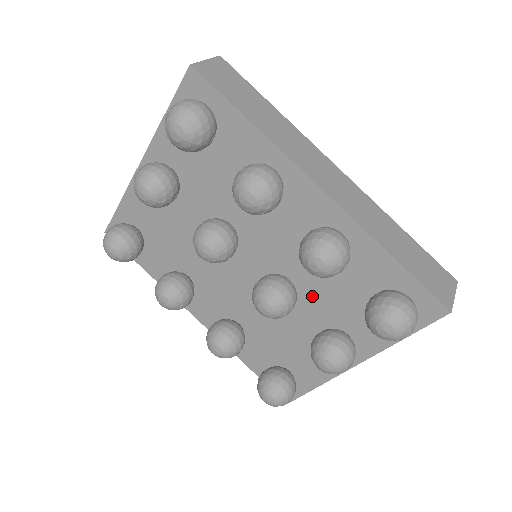
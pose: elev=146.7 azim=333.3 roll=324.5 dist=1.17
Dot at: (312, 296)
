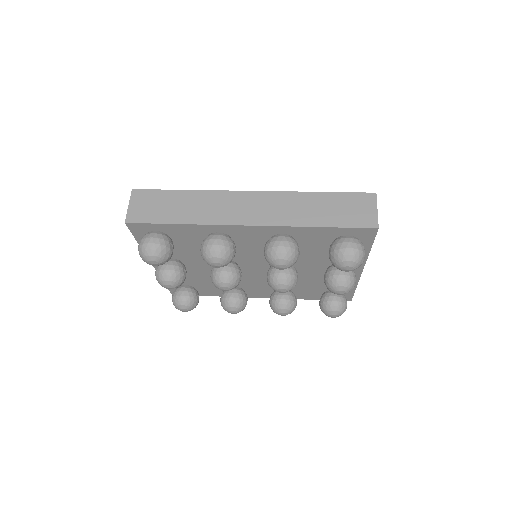
Dot at: (302, 261)
